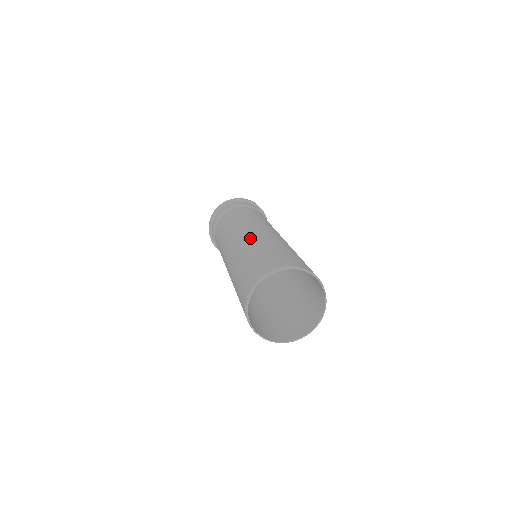
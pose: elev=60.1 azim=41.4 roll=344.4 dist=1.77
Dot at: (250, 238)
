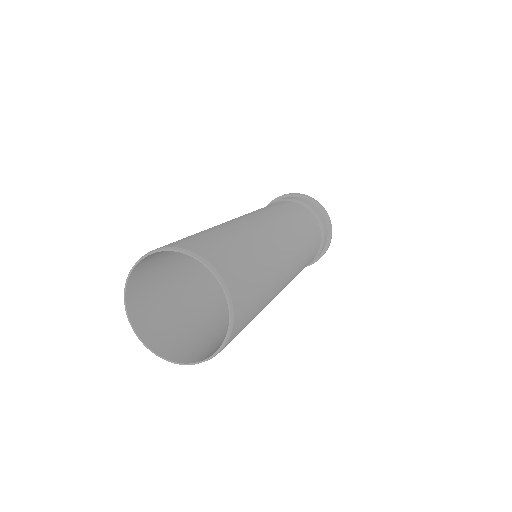
Dot at: occluded
